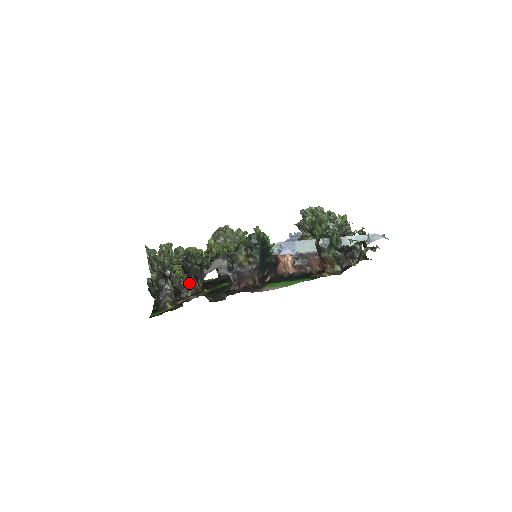
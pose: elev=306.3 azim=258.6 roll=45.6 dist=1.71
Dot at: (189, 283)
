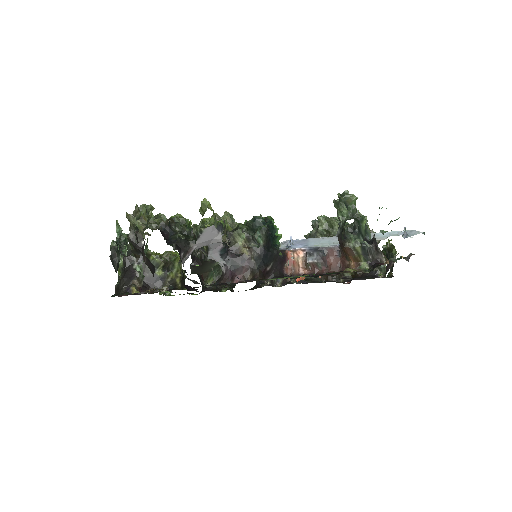
Dot at: (166, 275)
